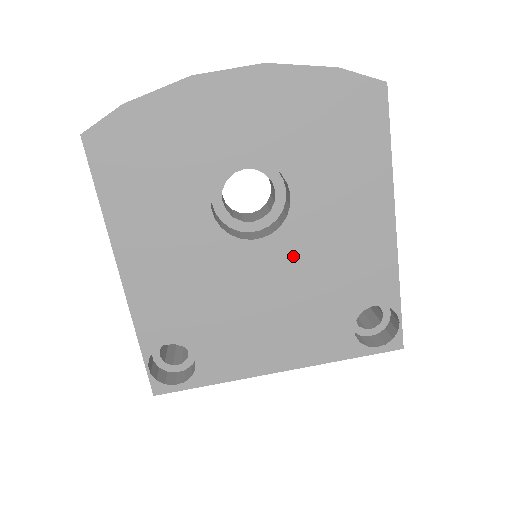
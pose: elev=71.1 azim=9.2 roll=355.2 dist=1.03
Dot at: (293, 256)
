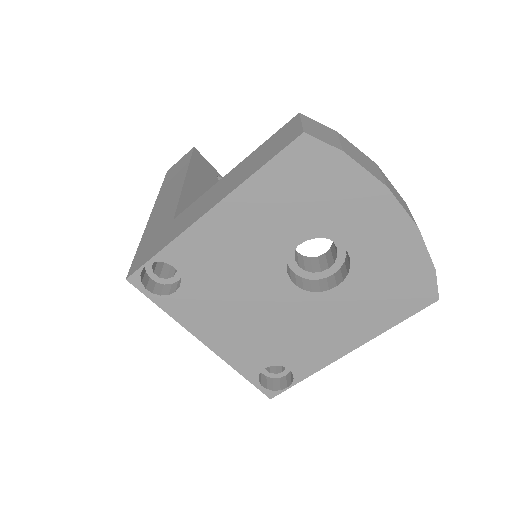
Dot at: (295, 309)
